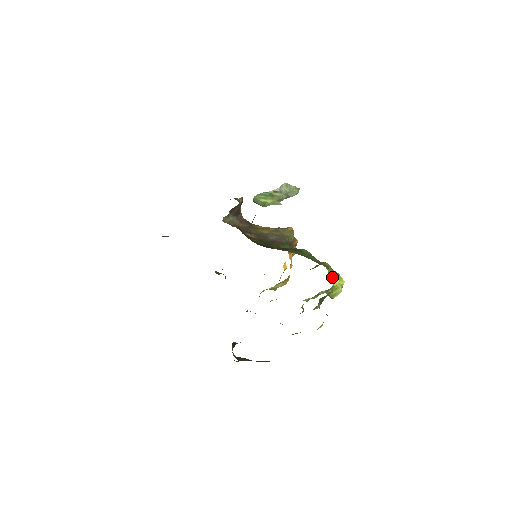
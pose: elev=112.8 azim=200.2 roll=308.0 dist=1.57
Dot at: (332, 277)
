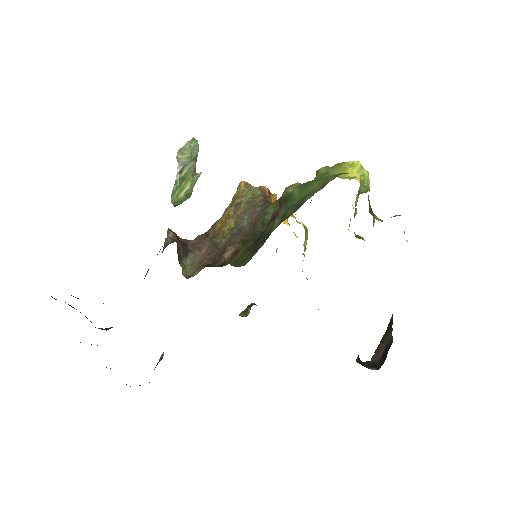
Dot at: (346, 175)
